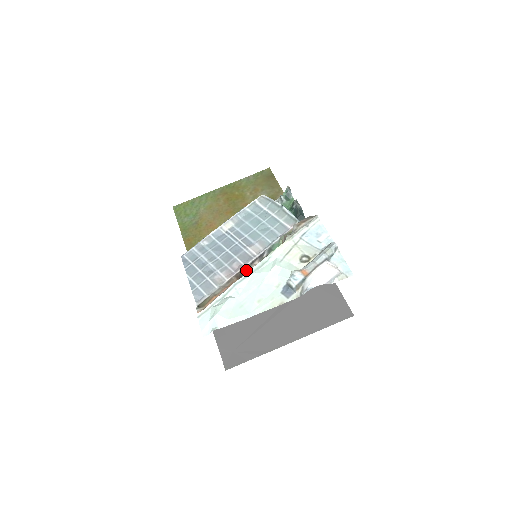
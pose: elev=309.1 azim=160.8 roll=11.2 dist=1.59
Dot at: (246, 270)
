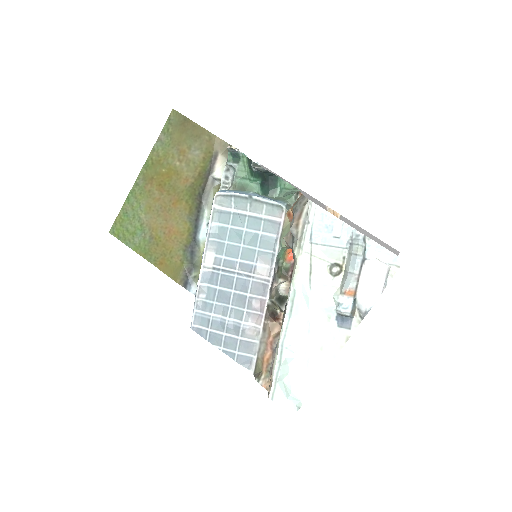
Dot at: (271, 302)
